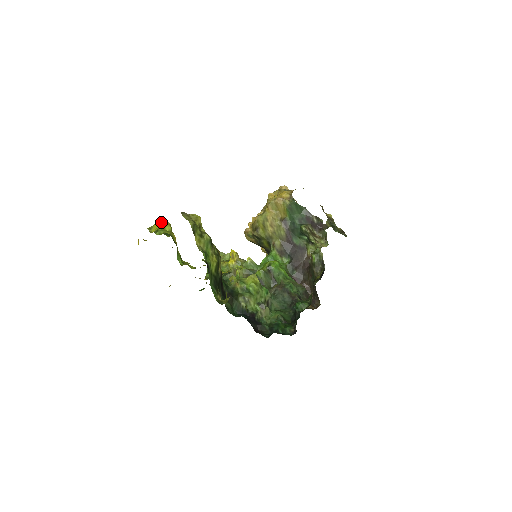
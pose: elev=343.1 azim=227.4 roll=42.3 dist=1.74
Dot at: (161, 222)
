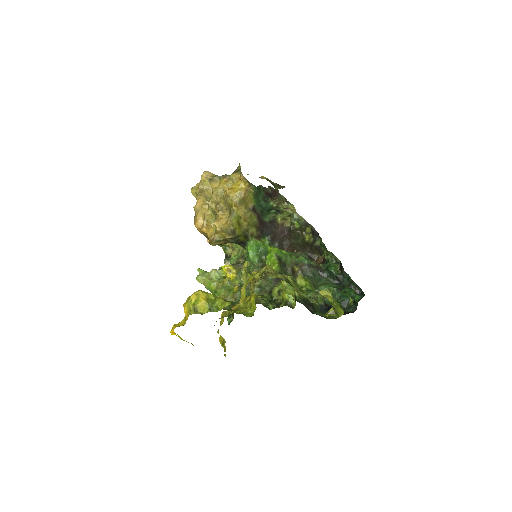
Dot at: (201, 296)
